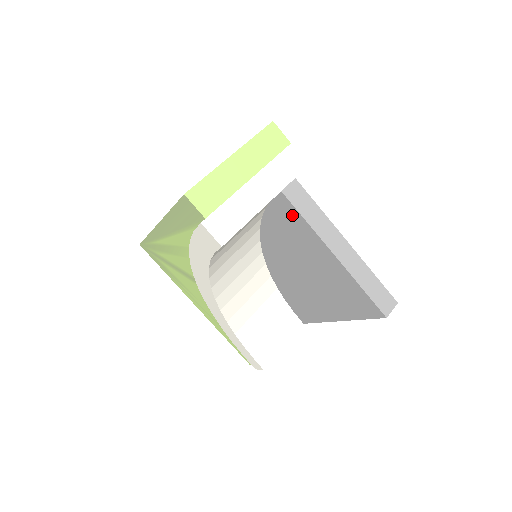
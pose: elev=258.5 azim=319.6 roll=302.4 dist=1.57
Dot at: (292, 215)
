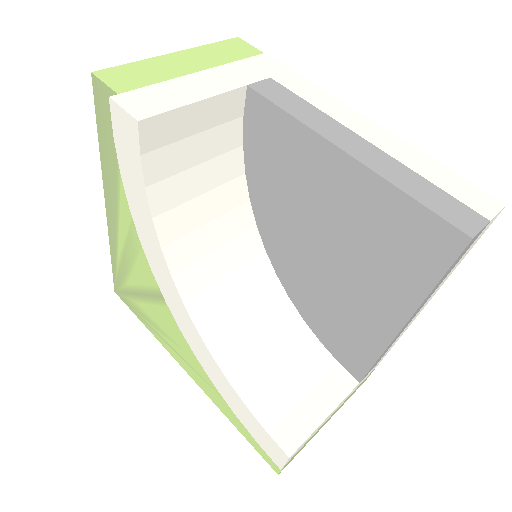
Dot at: (271, 122)
